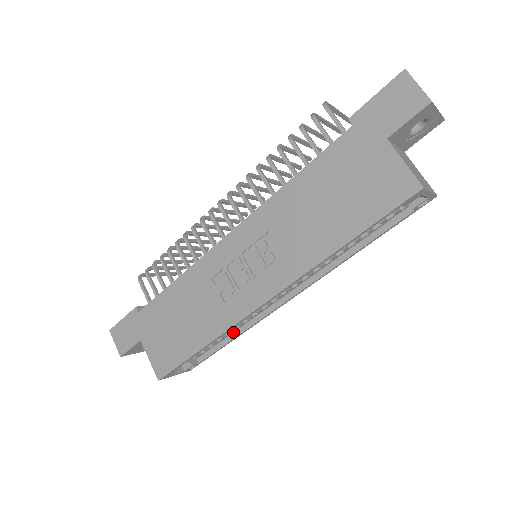
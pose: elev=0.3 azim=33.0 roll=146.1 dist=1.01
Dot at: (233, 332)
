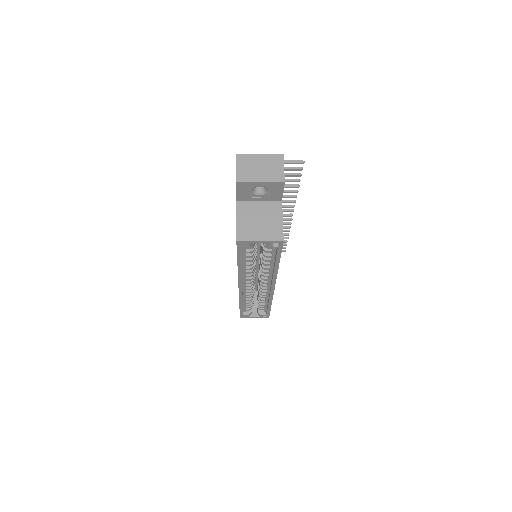
Dot at: occluded
